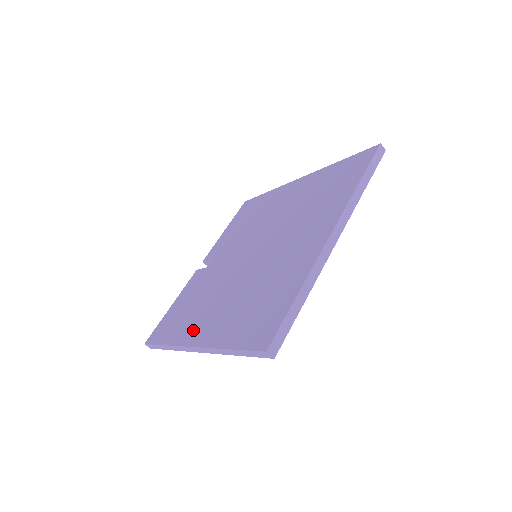
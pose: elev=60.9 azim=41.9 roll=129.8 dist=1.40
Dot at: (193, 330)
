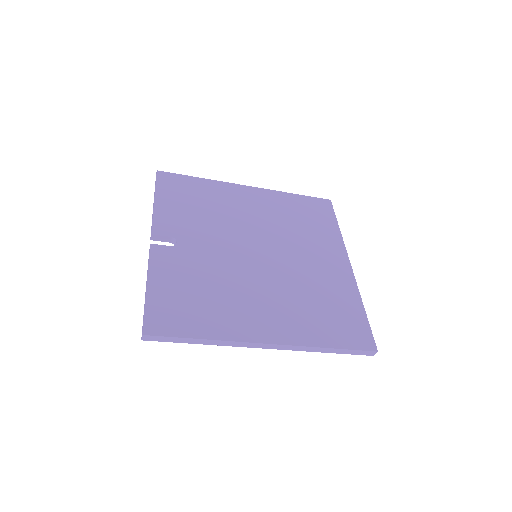
Dot at: (250, 326)
